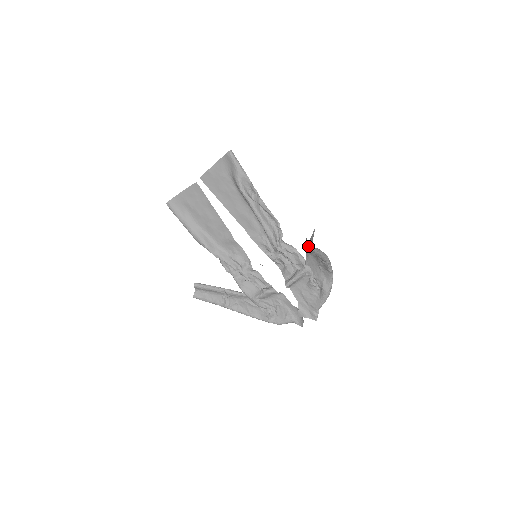
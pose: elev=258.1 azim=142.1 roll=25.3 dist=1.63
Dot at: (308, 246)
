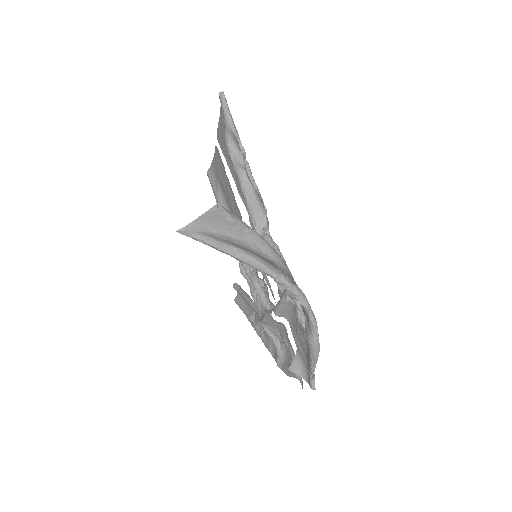
Dot at: (184, 229)
